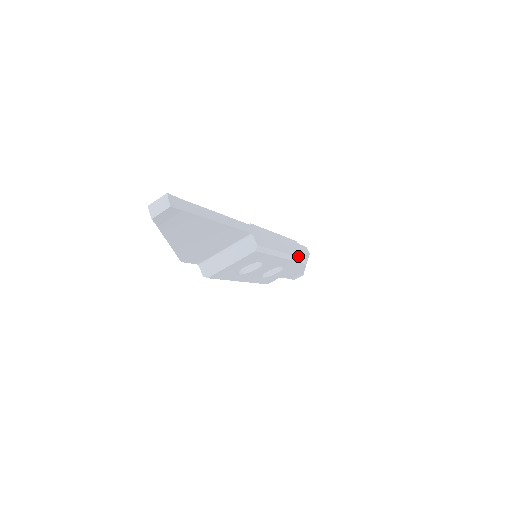
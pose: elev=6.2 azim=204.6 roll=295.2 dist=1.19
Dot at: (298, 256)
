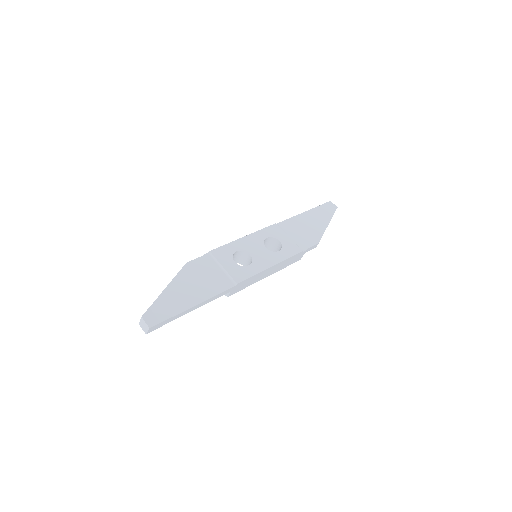
Dot at: occluded
